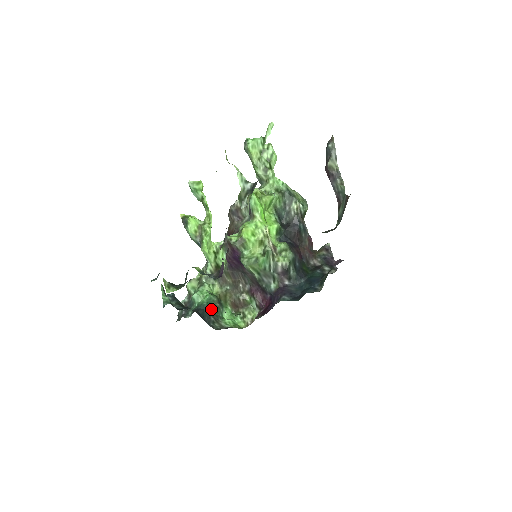
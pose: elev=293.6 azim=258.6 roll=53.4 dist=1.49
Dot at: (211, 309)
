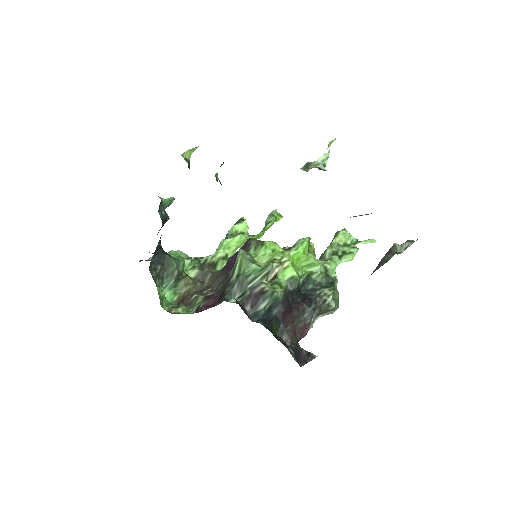
Dot at: (169, 264)
